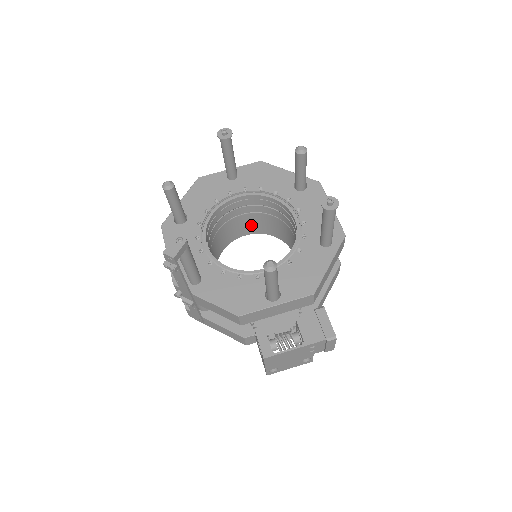
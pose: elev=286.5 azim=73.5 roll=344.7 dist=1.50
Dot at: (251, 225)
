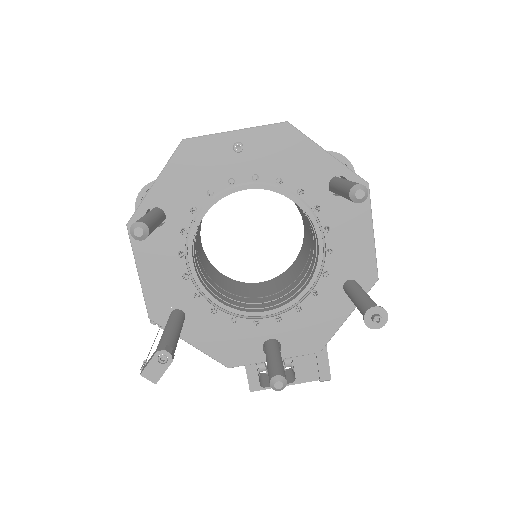
Dot at: occluded
